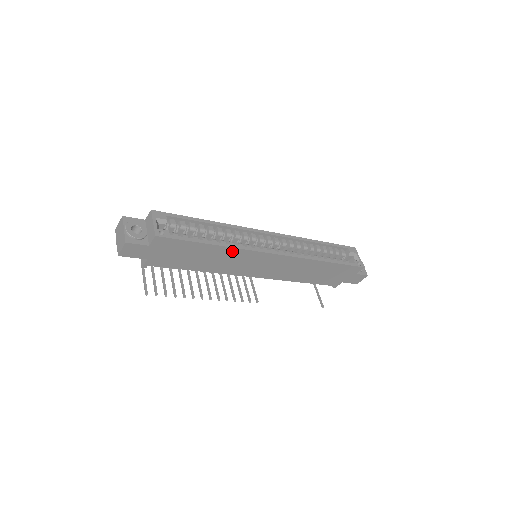
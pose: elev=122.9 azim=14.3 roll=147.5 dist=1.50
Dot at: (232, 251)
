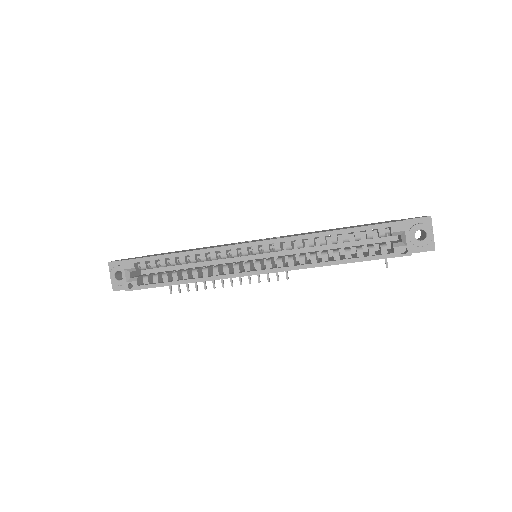
Dot at: (207, 280)
